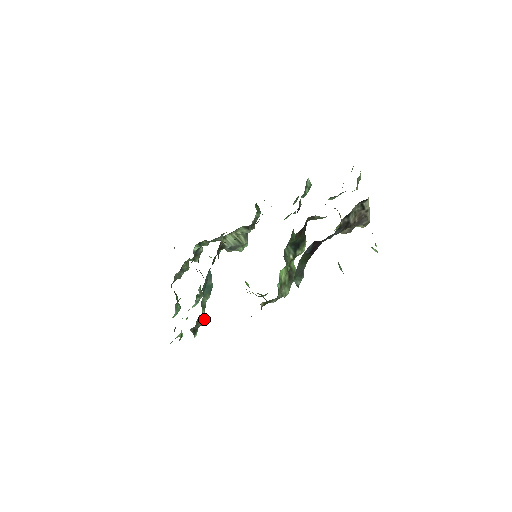
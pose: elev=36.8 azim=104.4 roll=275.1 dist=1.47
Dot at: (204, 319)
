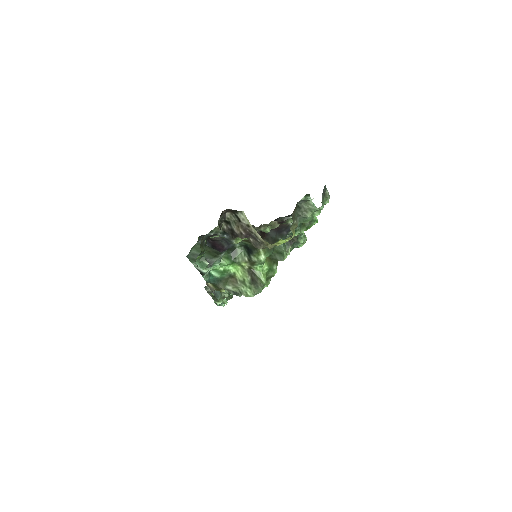
Dot at: (224, 292)
